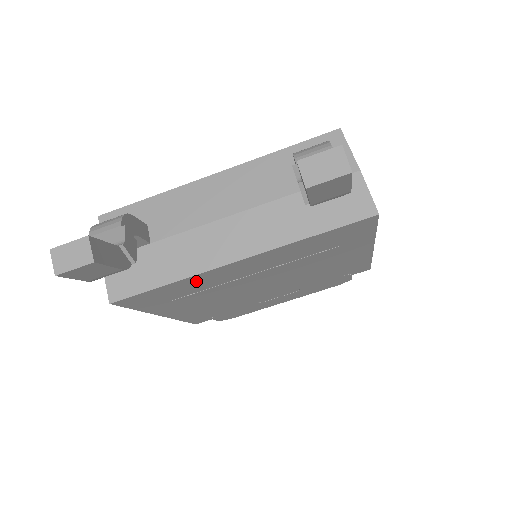
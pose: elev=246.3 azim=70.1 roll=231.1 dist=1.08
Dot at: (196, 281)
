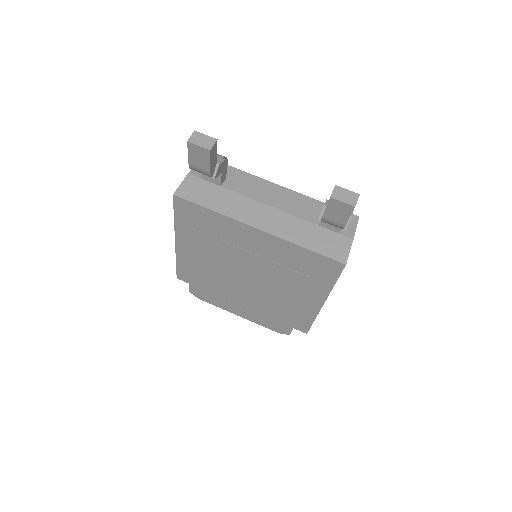
Dot at: (224, 224)
